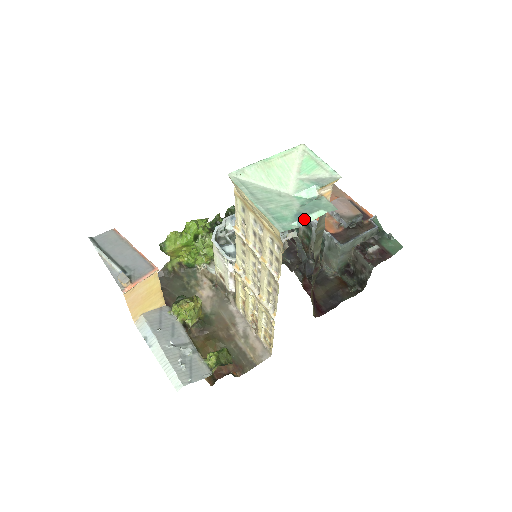
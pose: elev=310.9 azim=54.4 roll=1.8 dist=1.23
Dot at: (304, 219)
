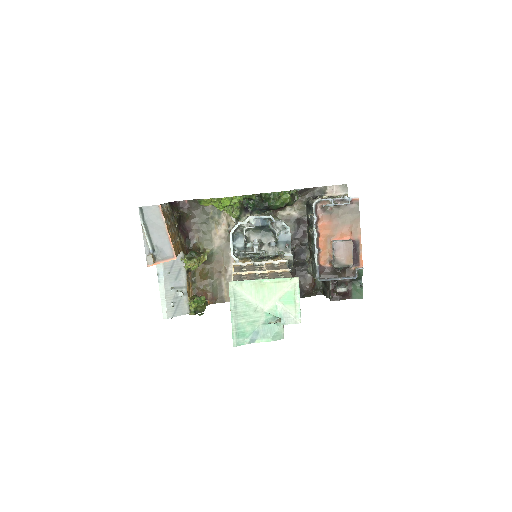
Dot at: (256, 340)
